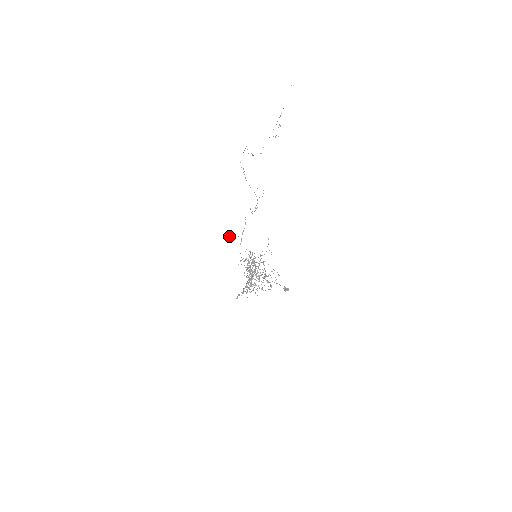
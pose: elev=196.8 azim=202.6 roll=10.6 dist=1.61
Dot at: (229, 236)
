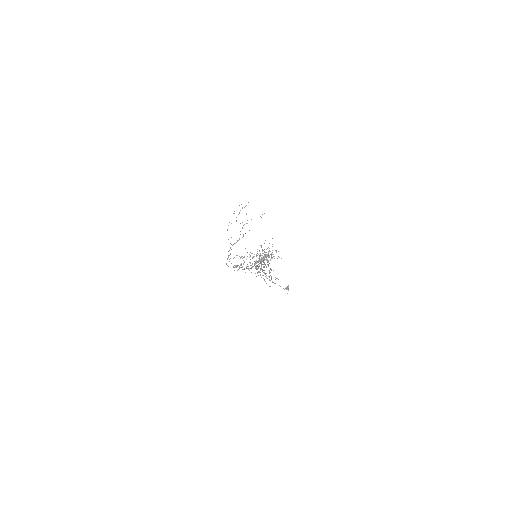
Dot at: occluded
